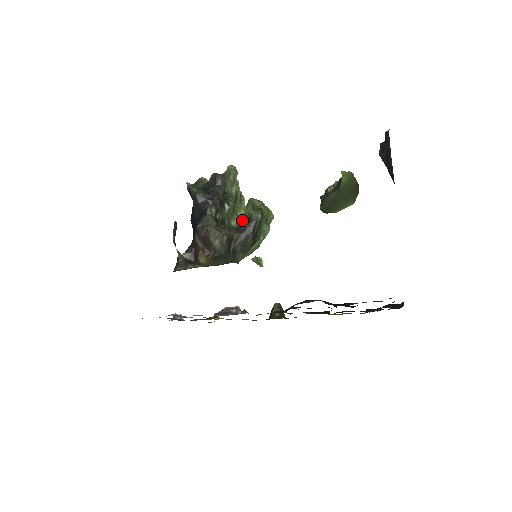
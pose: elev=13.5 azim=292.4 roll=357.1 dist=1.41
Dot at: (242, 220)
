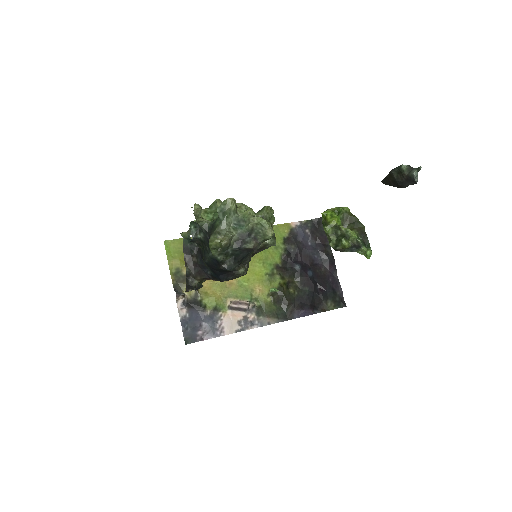
Dot at: occluded
